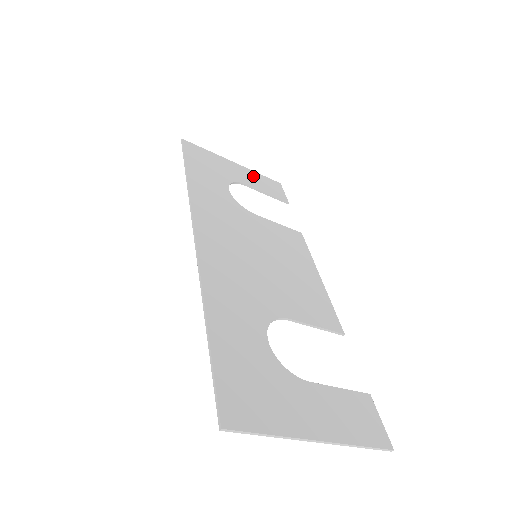
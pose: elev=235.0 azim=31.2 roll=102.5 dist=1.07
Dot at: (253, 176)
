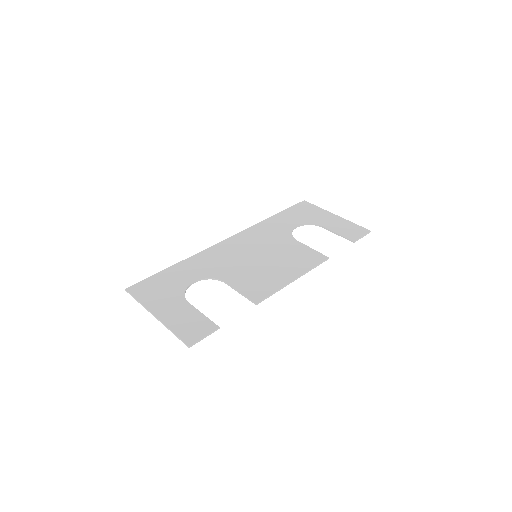
Dot at: (342, 223)
